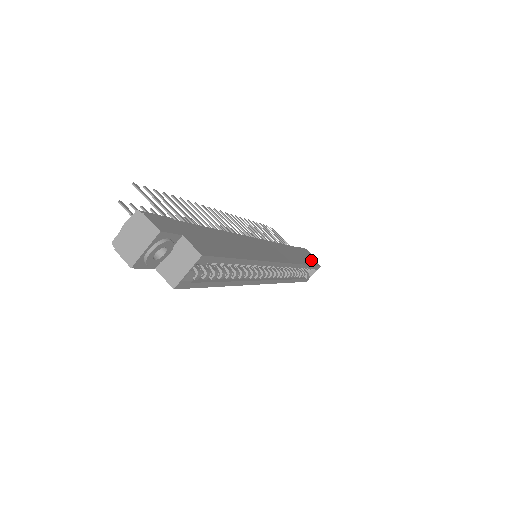
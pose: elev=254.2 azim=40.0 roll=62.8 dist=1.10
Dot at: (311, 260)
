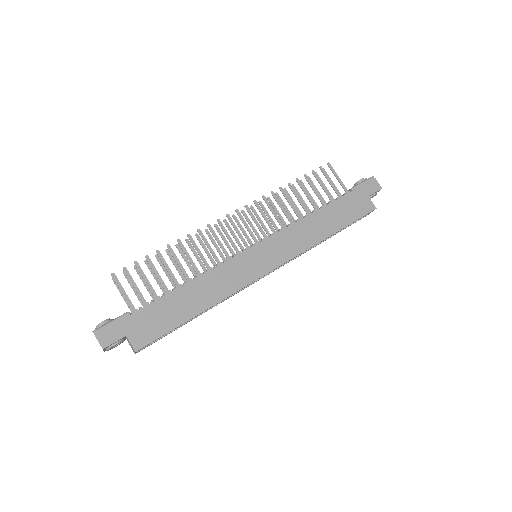
Dot at: (359, 209)
